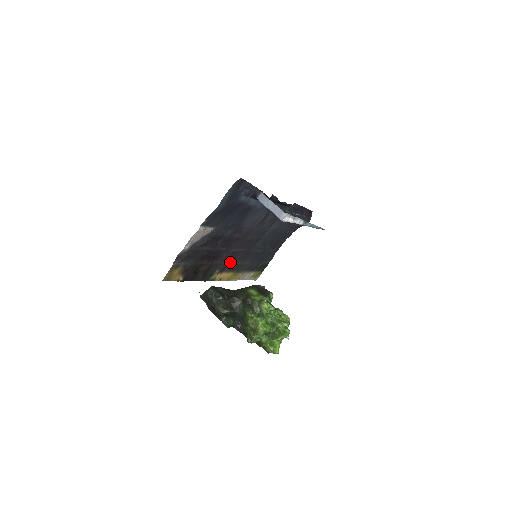
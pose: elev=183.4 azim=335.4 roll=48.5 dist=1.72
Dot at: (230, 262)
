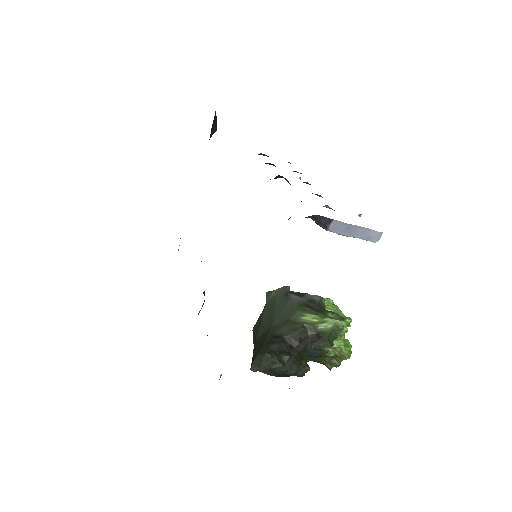
Dot at: occluded
